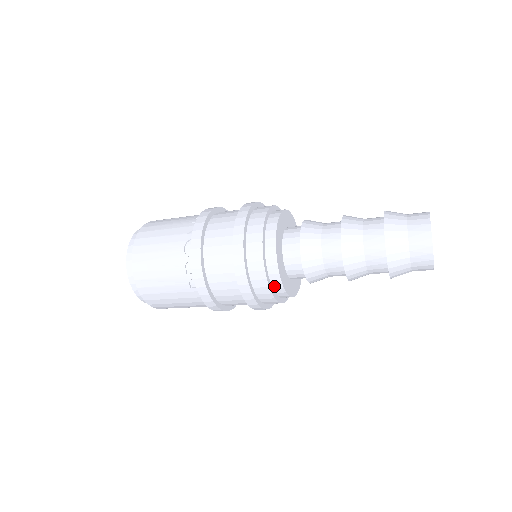
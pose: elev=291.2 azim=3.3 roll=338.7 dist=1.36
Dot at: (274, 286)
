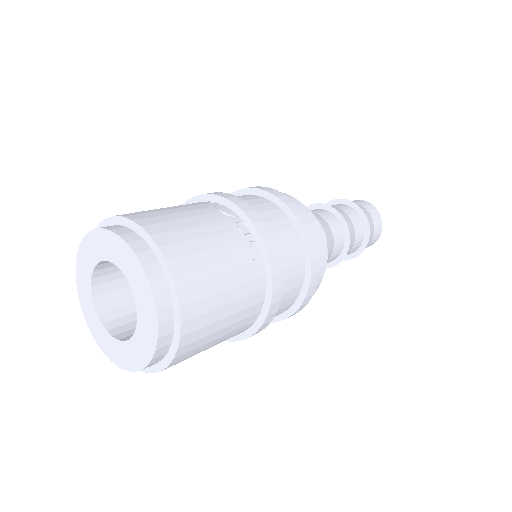
Dot at: occluded
